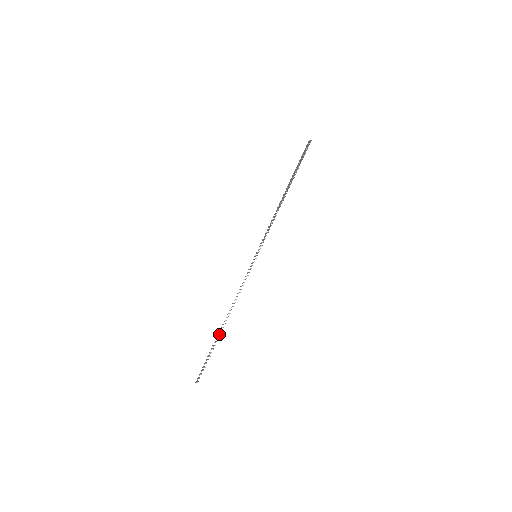
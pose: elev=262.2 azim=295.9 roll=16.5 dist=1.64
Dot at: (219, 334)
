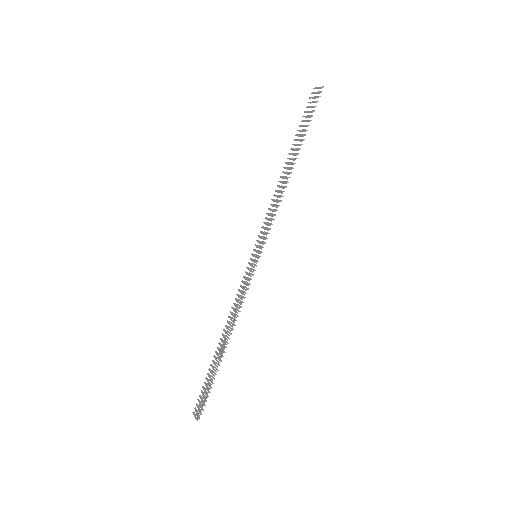
Dot at: (220, 361)
